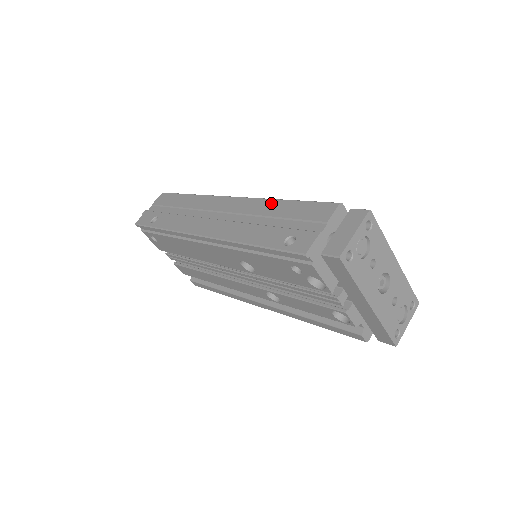
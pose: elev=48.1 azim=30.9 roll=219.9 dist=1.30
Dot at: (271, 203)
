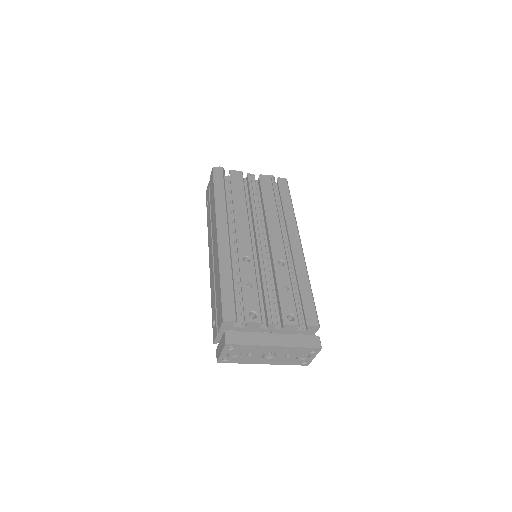
Dot at: (218, 273)
